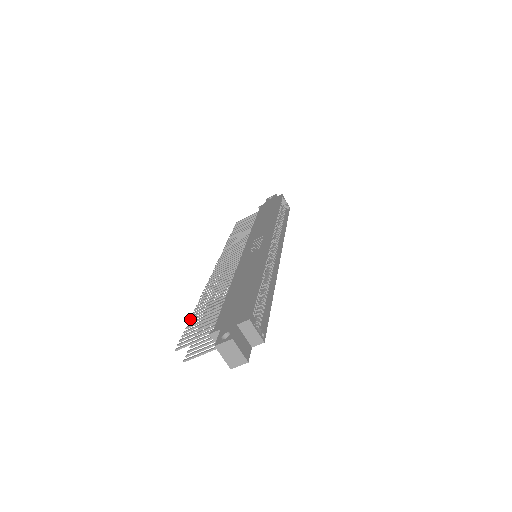
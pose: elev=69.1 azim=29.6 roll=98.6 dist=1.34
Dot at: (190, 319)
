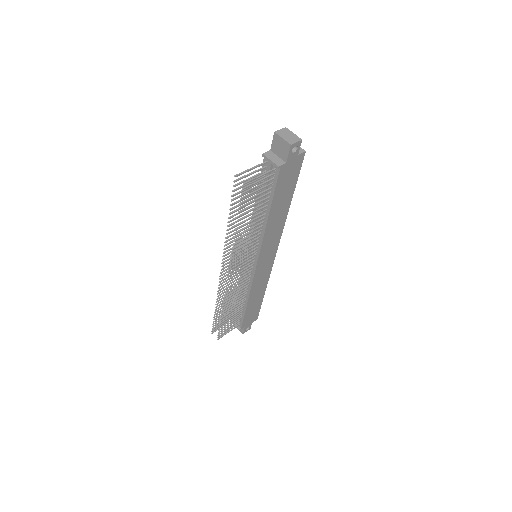
Dot at: (230, 208)
